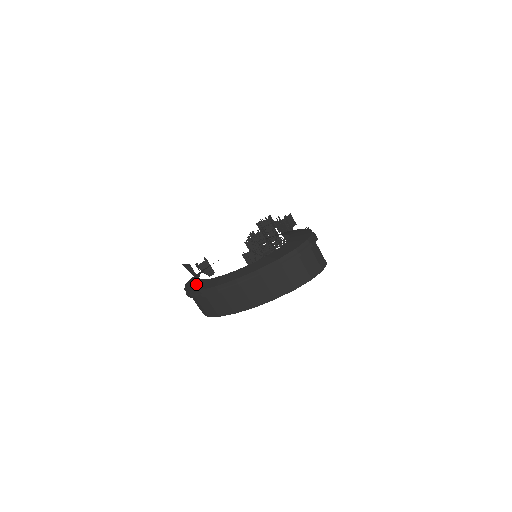
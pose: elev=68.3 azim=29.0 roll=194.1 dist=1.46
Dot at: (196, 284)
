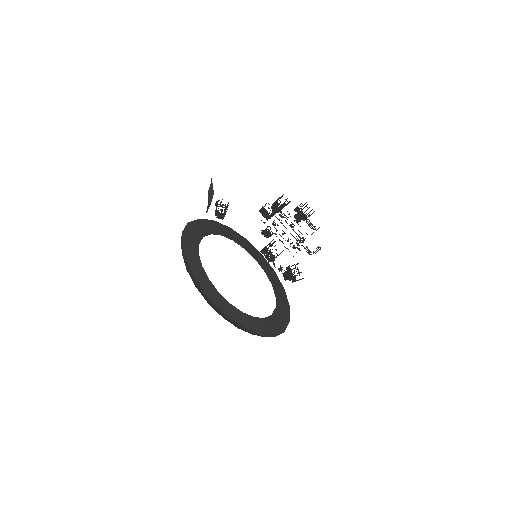
Dot at: (192, 249)
